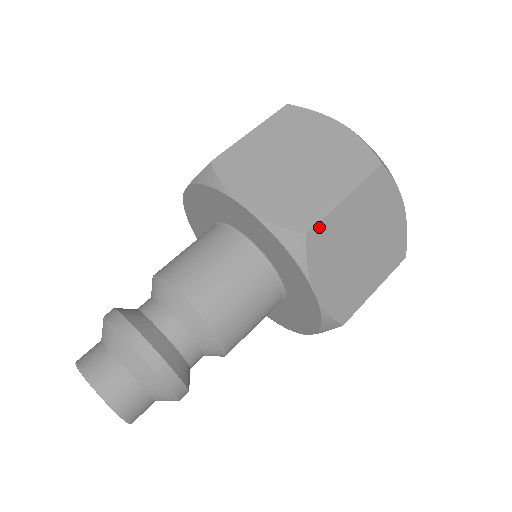
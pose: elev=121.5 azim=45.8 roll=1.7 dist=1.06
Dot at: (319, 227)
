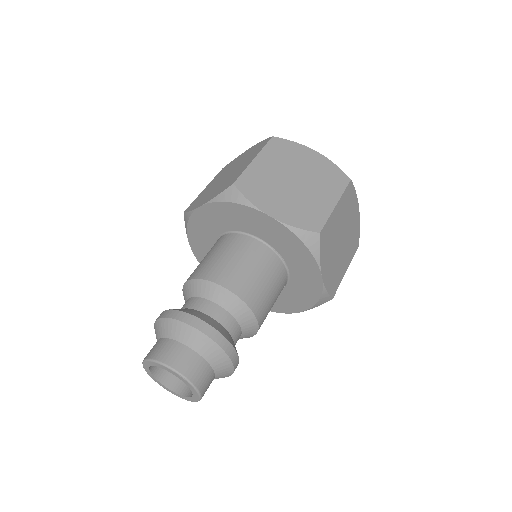
Dot at: (325, 227)
